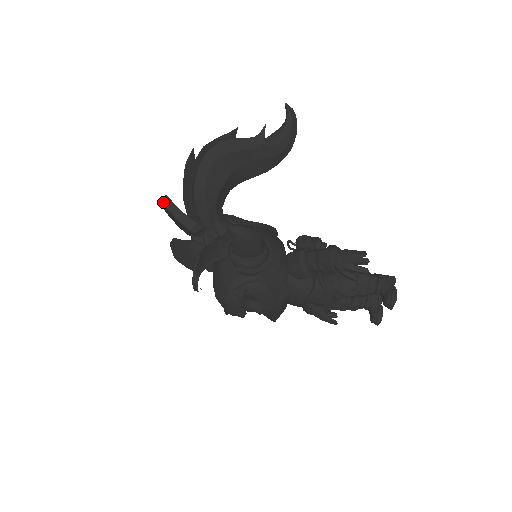
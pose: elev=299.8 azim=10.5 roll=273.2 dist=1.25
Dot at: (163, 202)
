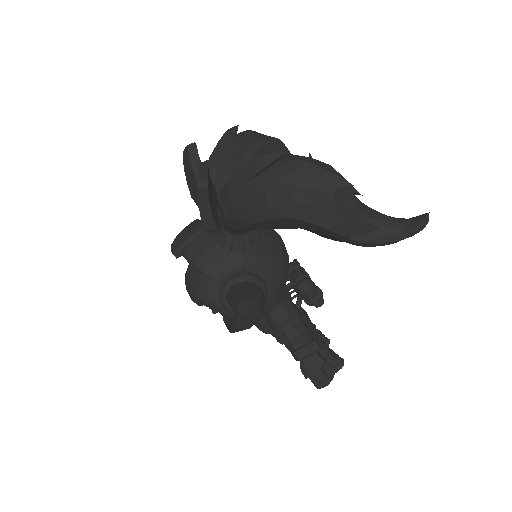
Dot at: (198, 185)
